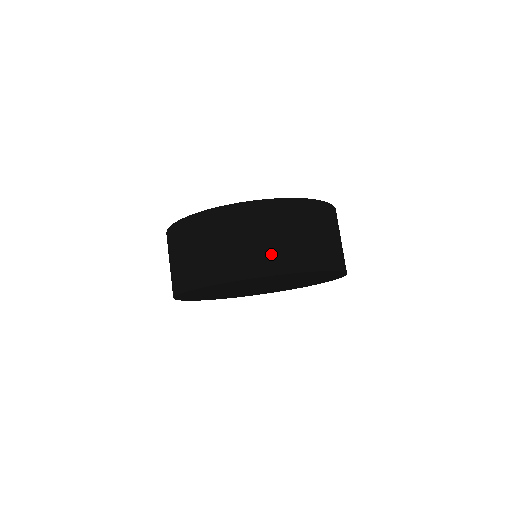
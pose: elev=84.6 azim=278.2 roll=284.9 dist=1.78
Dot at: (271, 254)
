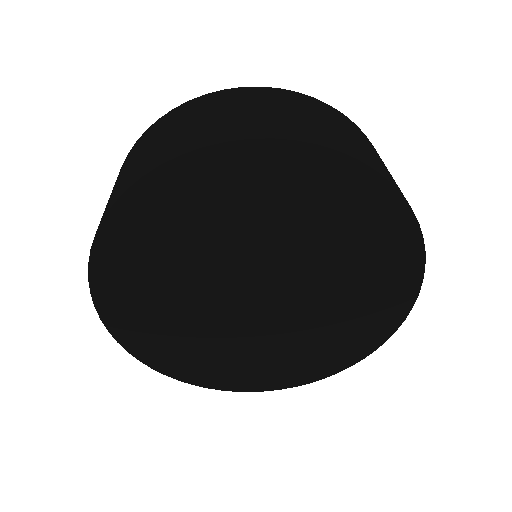
Dot at: (278, 122)
